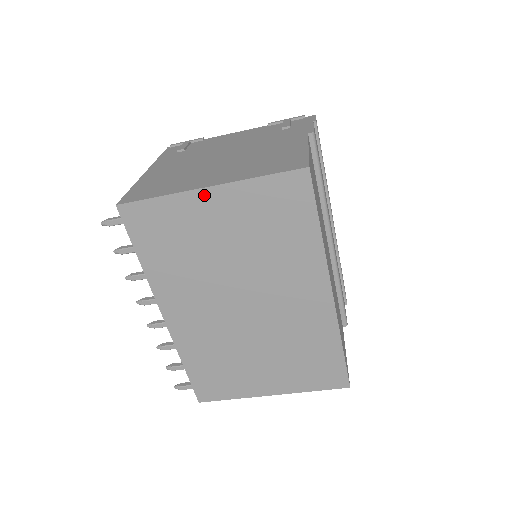
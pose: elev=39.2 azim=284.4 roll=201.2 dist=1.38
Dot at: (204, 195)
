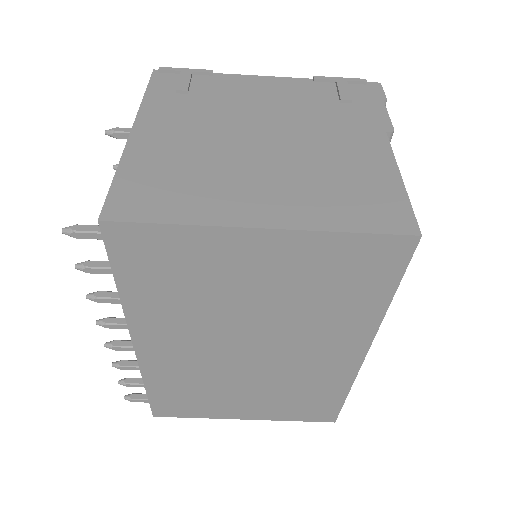
Dot at: (251, 236)
